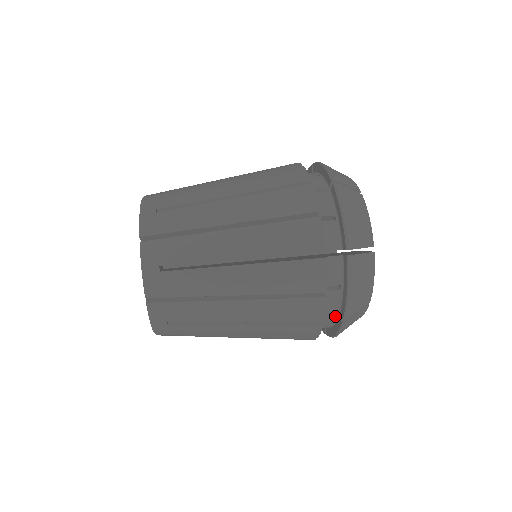
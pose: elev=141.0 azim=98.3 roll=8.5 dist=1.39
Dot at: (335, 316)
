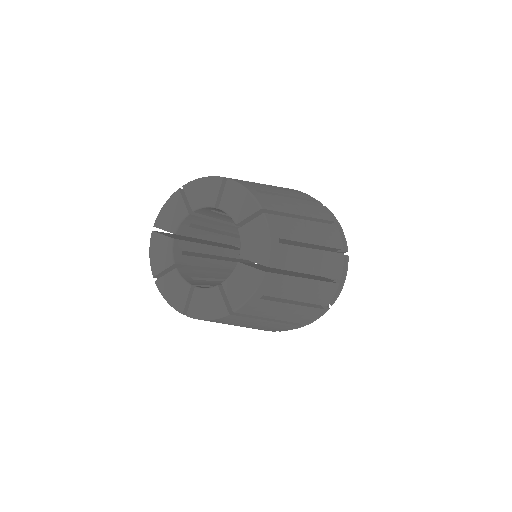
Dot at: occluded
